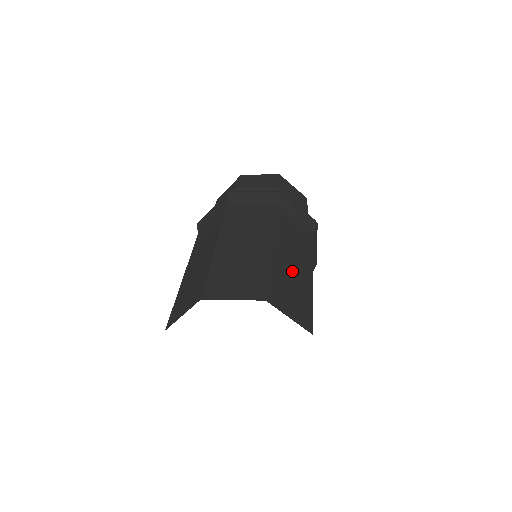
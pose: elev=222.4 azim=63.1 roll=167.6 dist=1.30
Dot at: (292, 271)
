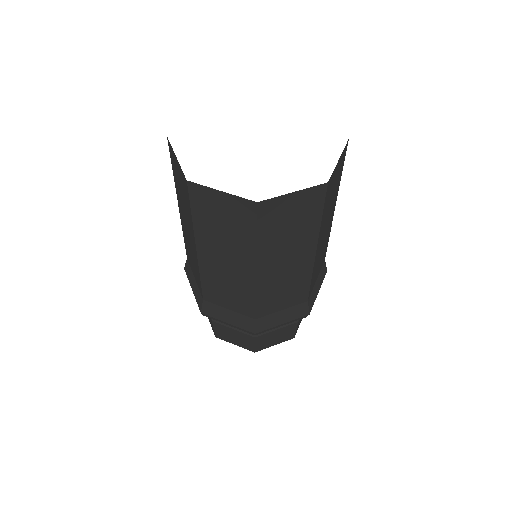
Dot at: occluded
